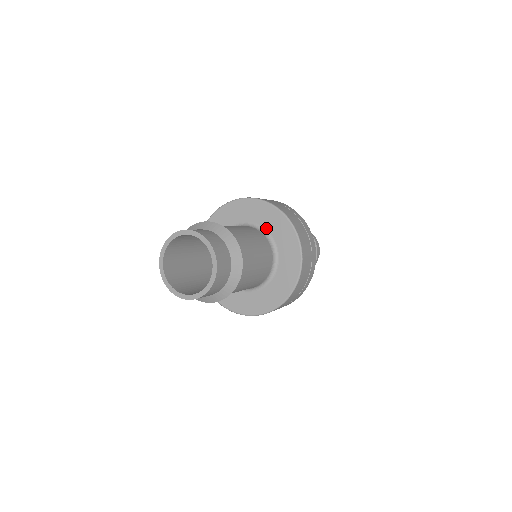
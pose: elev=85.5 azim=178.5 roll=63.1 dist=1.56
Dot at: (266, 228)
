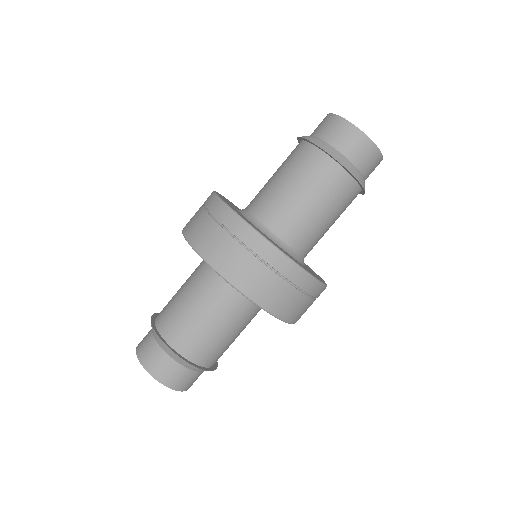
Dot at: occluded
